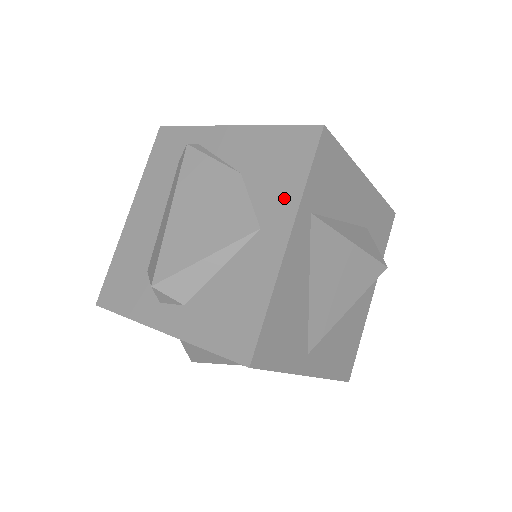
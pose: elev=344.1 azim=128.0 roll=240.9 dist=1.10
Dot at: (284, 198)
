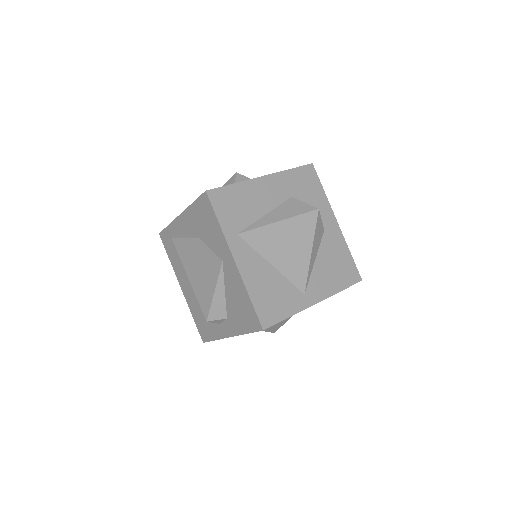
Dot at: (219, 239)
